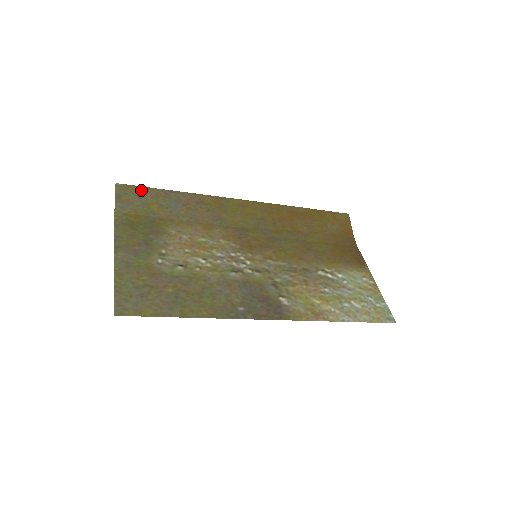
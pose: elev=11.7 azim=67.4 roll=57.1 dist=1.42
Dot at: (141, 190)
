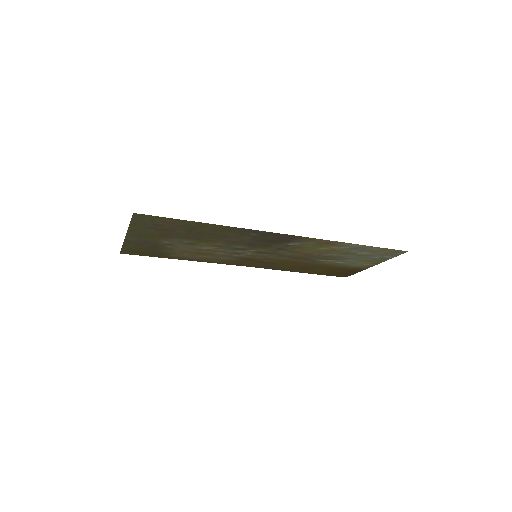
Dot at: (141, 255)
